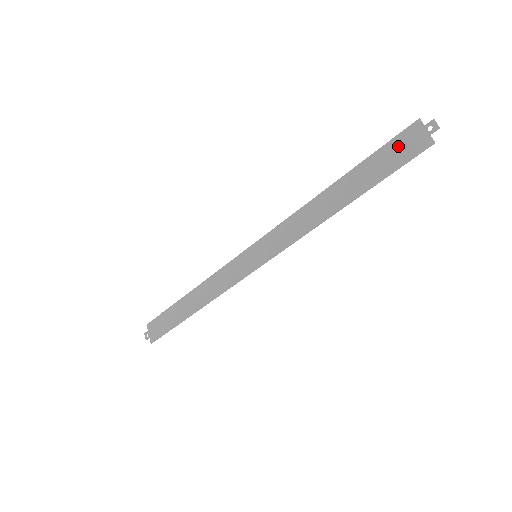
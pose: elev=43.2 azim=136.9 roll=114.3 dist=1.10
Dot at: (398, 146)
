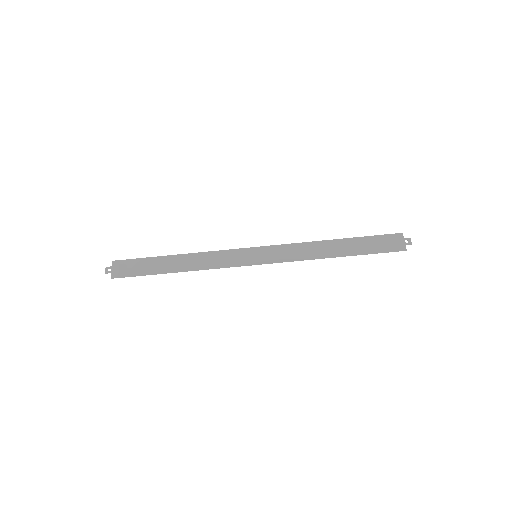
Dot at: (385, 240)
